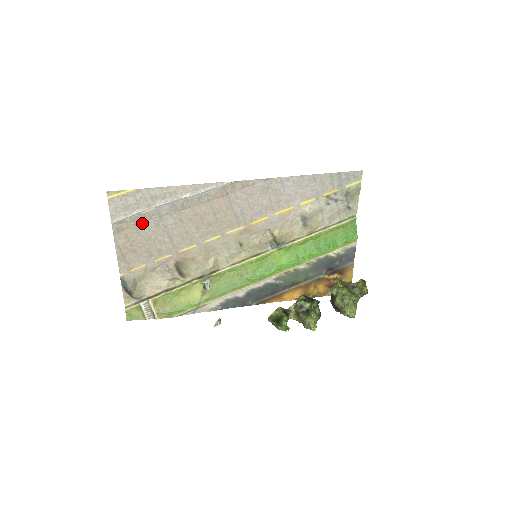
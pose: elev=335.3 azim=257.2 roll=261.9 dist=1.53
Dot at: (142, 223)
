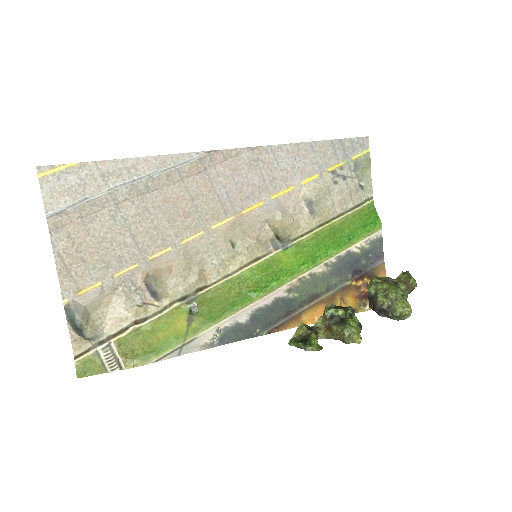
Dot at: (91, 215)
